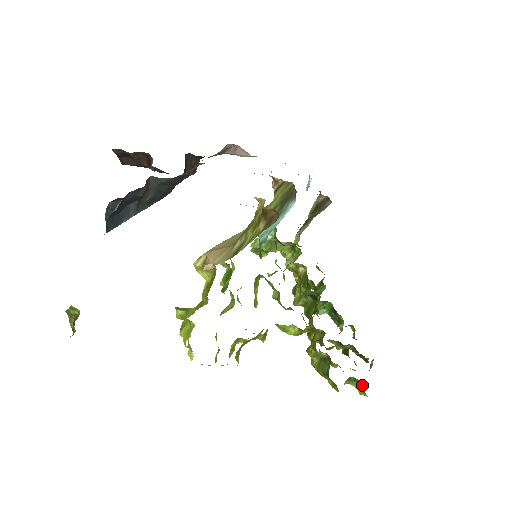
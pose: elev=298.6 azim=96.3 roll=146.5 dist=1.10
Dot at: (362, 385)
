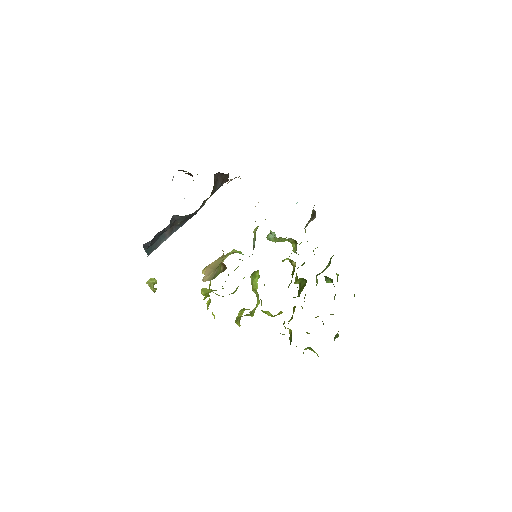
Dot at: occluded
